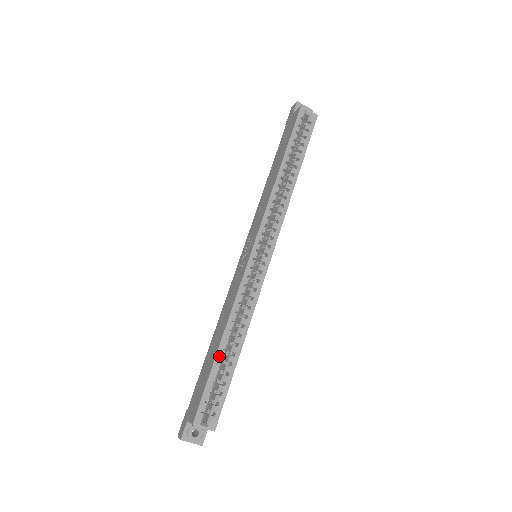
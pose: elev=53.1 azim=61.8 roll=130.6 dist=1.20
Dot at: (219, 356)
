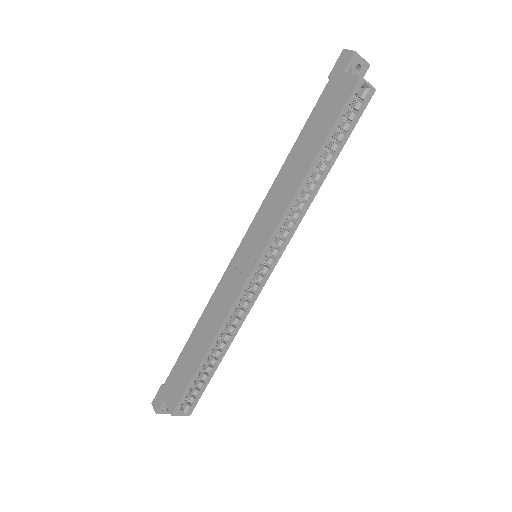
Dot at: (204, 362)
